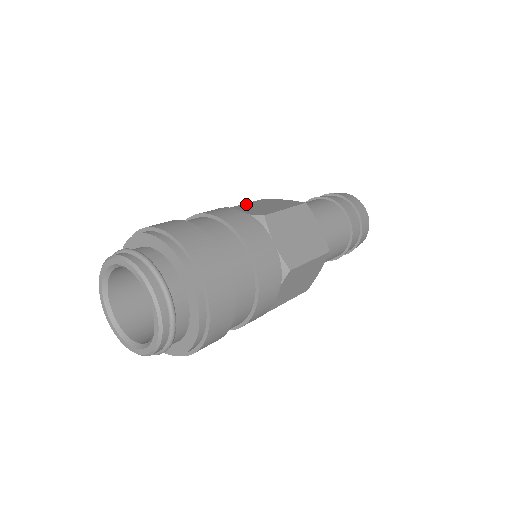
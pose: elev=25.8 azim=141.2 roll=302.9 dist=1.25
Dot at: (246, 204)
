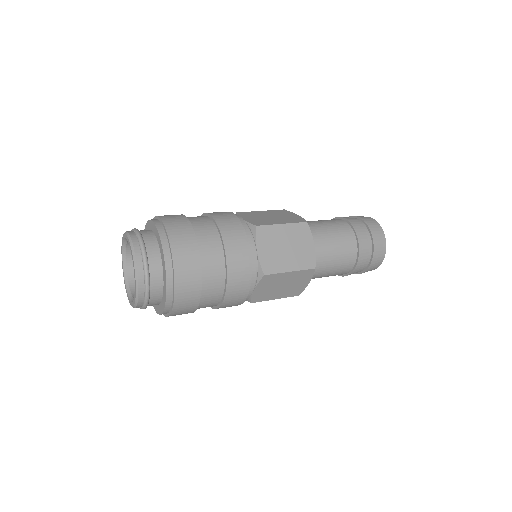
Dot at: (261, 211)
